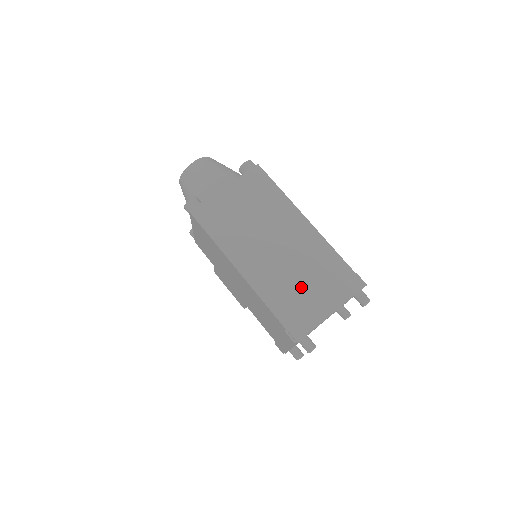
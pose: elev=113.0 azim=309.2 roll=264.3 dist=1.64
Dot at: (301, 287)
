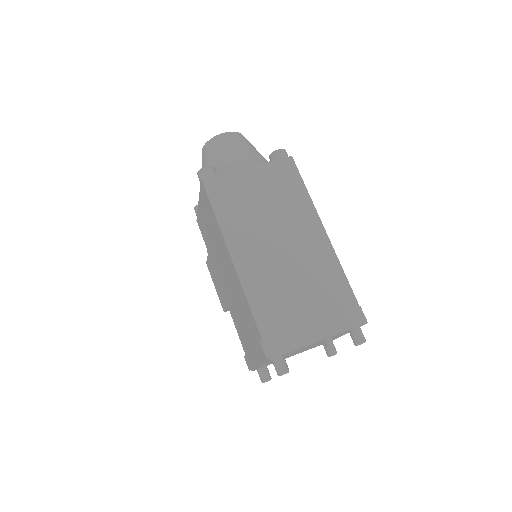
Dot at: (294, 300)
